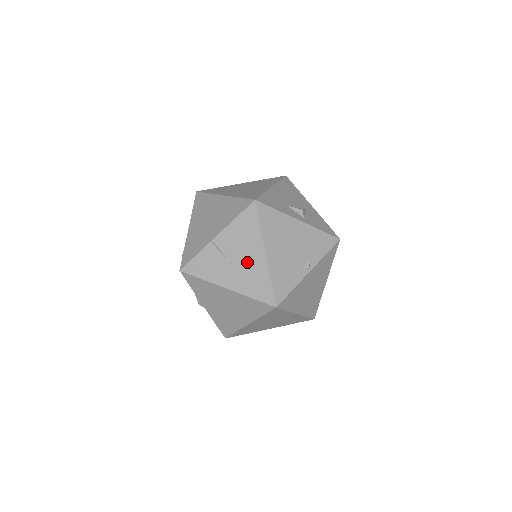
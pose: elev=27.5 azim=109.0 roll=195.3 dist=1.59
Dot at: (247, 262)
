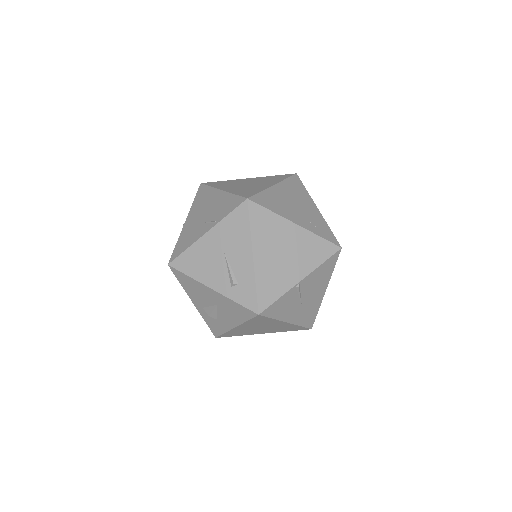
Dot at: (312, 299)
